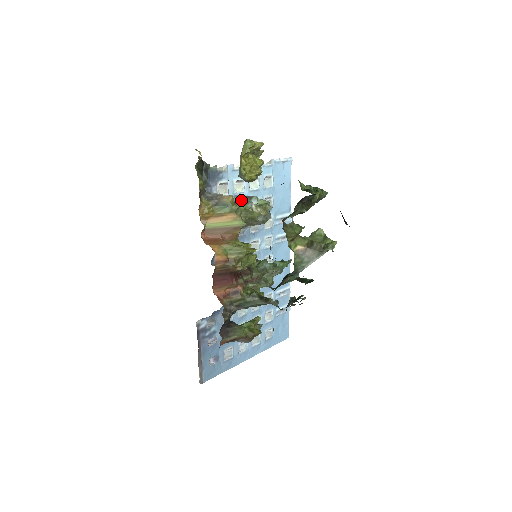
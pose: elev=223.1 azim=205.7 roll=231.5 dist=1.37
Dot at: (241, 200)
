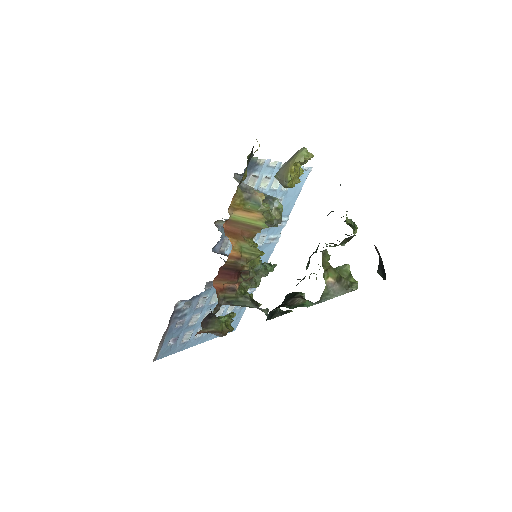
Dot at: (265, 198)
